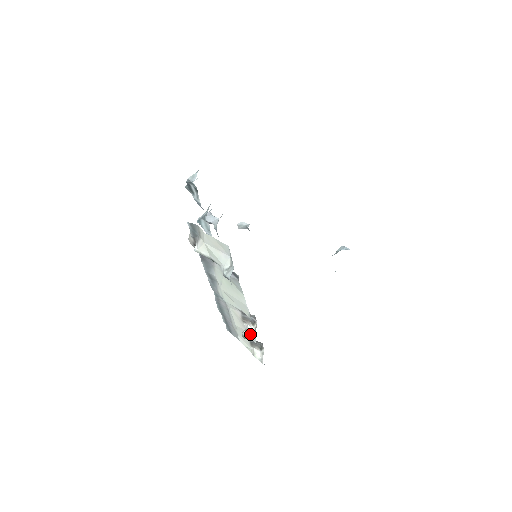
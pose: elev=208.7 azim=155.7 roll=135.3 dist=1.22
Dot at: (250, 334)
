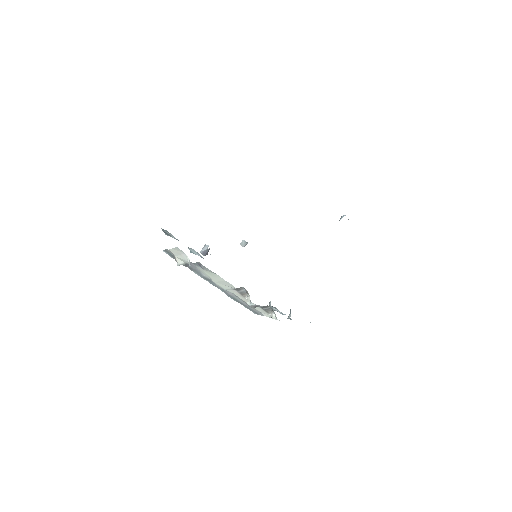
Dot at: (249, 301)
